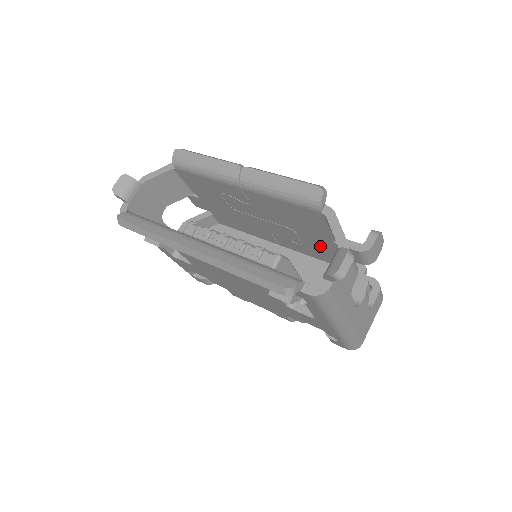
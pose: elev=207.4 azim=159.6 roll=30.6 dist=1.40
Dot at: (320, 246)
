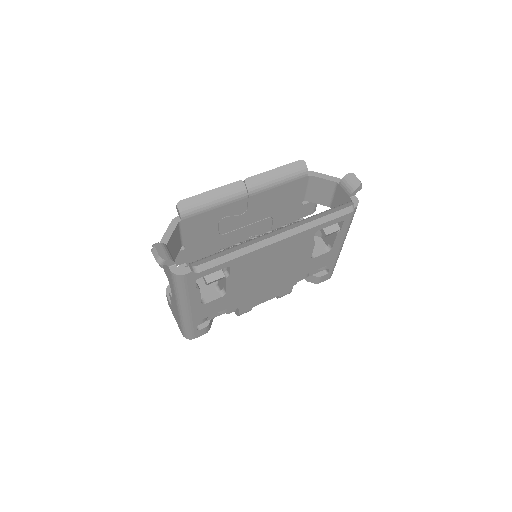
Dot at: (287, 219)
